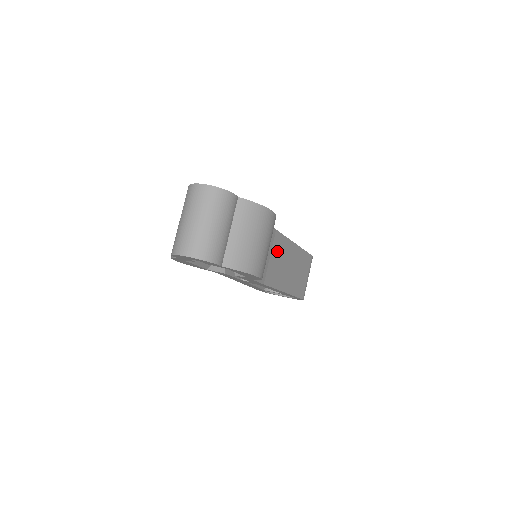
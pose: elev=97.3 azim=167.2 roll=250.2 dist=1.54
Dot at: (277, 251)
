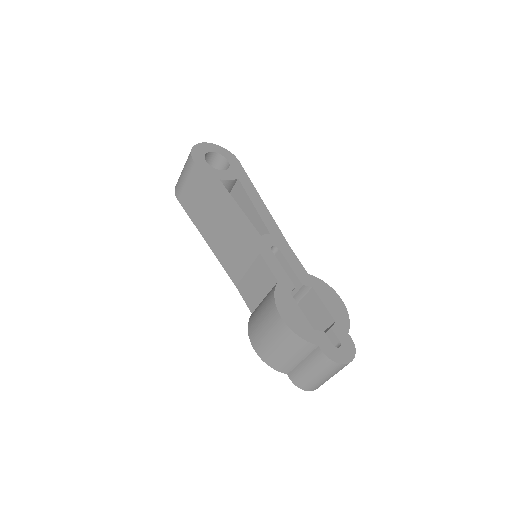
Dot at: occluded
